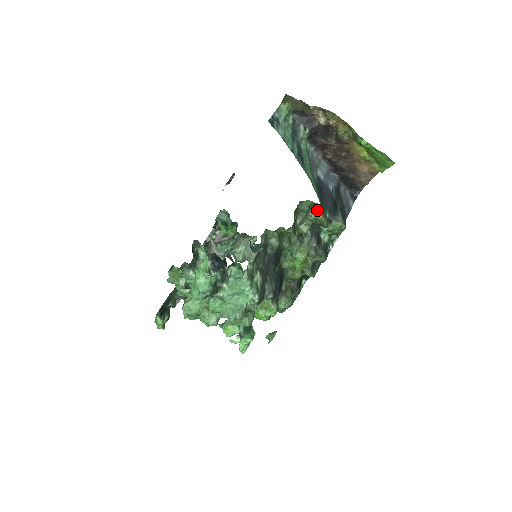
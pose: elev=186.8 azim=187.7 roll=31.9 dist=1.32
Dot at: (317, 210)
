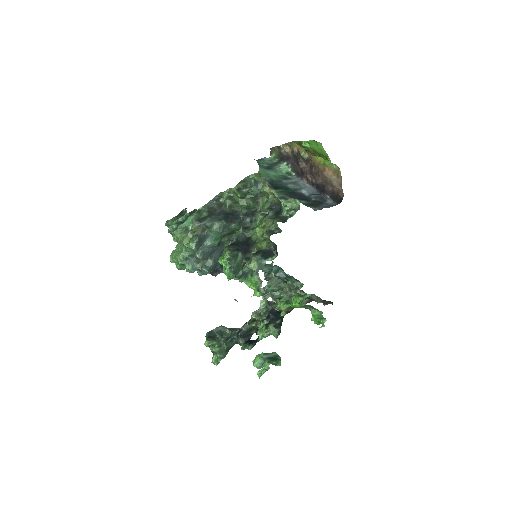
Dot at: (265, 184)
